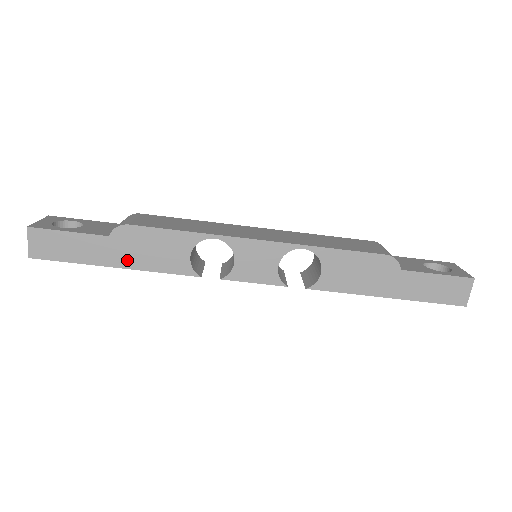
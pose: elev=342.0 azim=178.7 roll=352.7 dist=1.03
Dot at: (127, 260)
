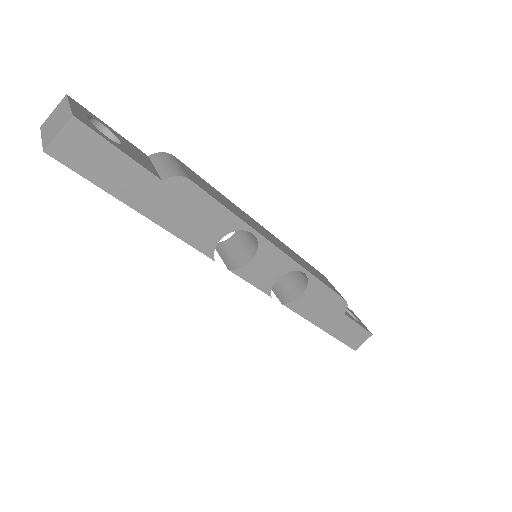
Dot at: (161, 213)
